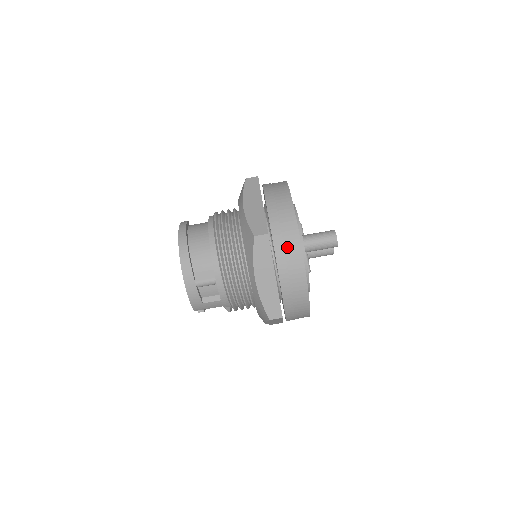
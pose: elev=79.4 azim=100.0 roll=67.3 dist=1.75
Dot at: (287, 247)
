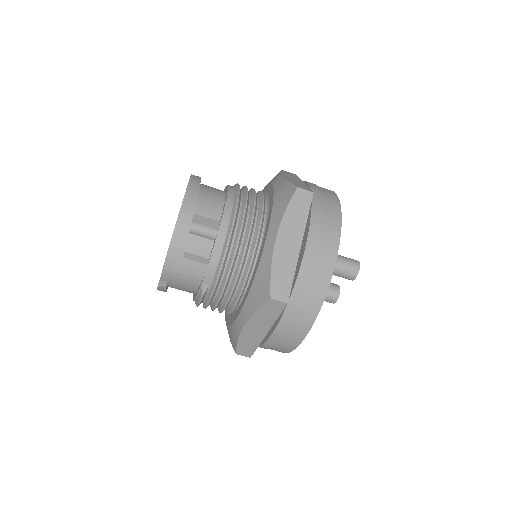
Dot at: (325, 221)
